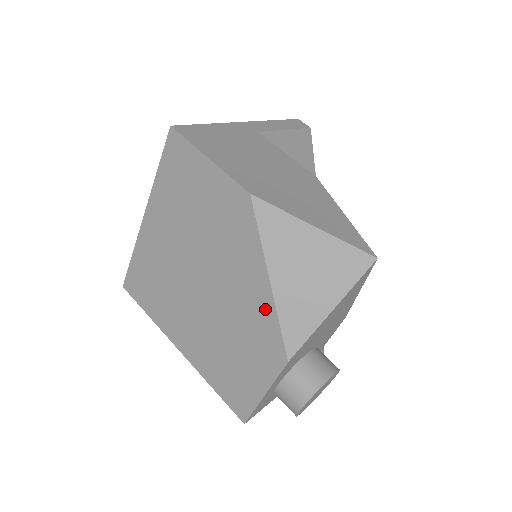
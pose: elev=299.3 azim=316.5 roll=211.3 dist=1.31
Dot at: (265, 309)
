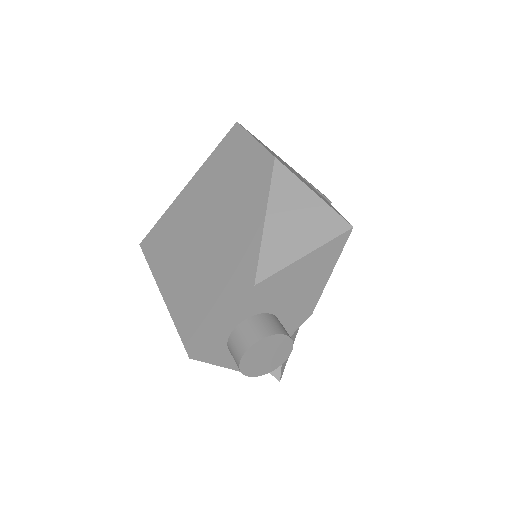
Dot at: (252, 242)
